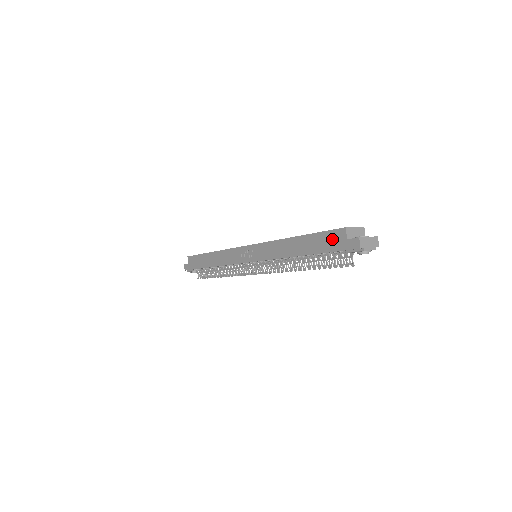
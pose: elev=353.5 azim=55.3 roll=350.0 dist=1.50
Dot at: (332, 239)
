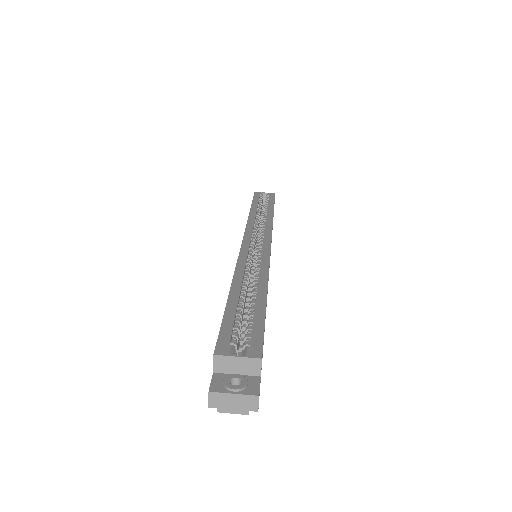
Dot at: occluded
